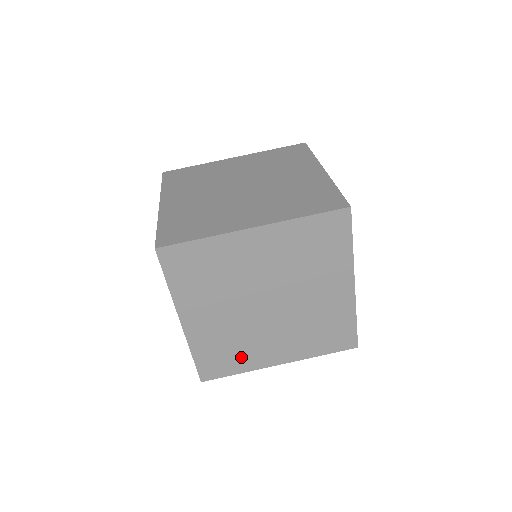
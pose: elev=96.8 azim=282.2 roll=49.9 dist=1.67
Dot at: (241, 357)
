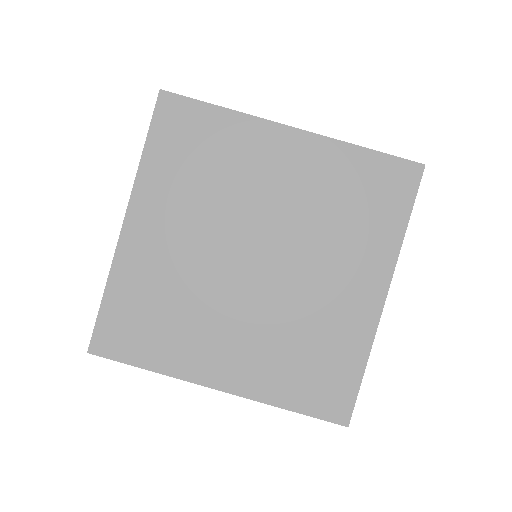
Dot at: (170, 338)
